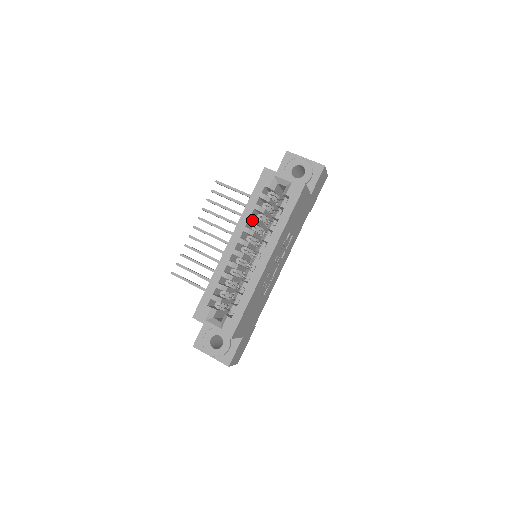
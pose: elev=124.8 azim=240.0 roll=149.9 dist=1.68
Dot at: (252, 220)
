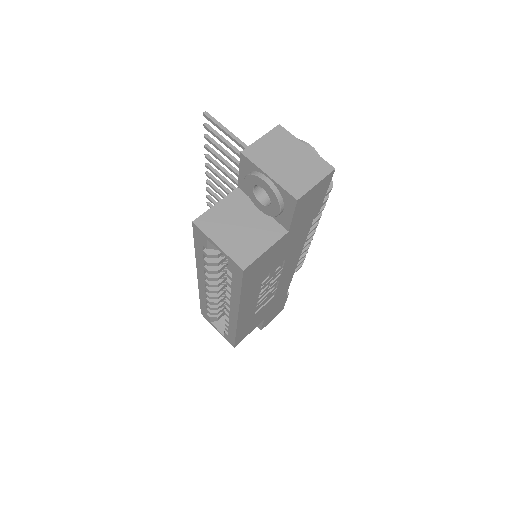
Dot at: (207, 272)
